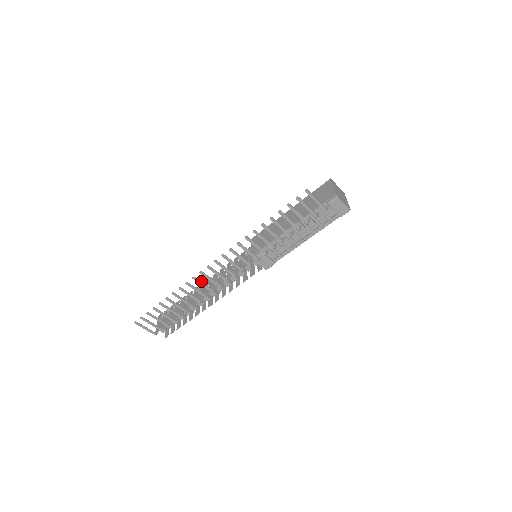
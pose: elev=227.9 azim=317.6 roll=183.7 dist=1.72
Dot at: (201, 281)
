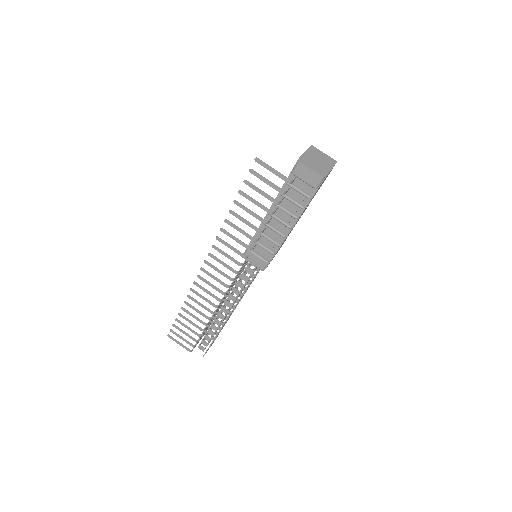
Dot at: (203, 287)
